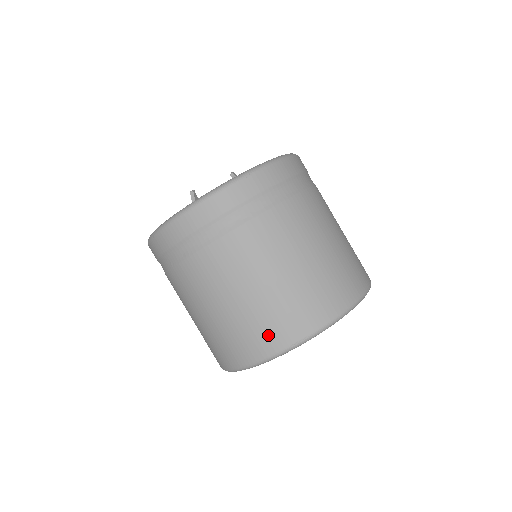
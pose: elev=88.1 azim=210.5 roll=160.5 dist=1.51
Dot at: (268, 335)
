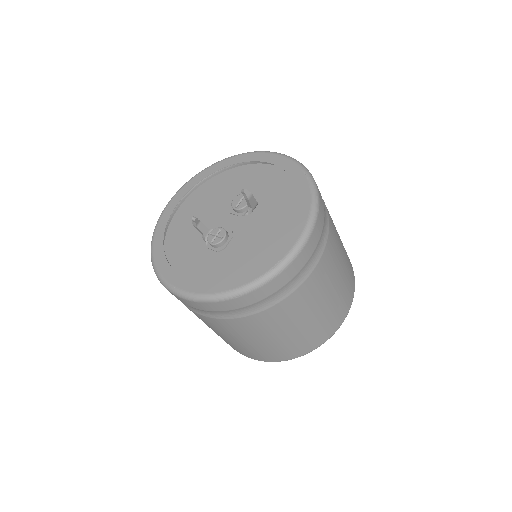
Dot at: (240, 351)
